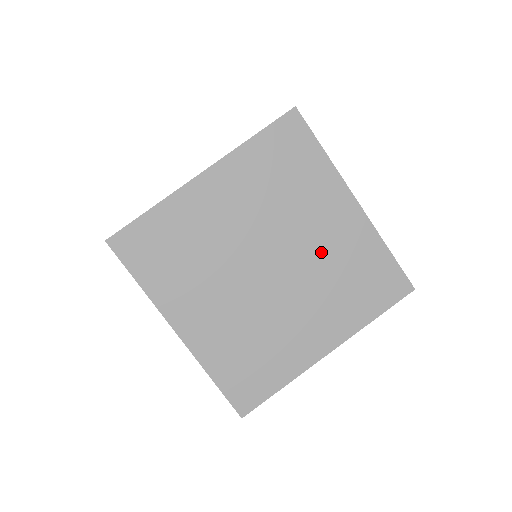
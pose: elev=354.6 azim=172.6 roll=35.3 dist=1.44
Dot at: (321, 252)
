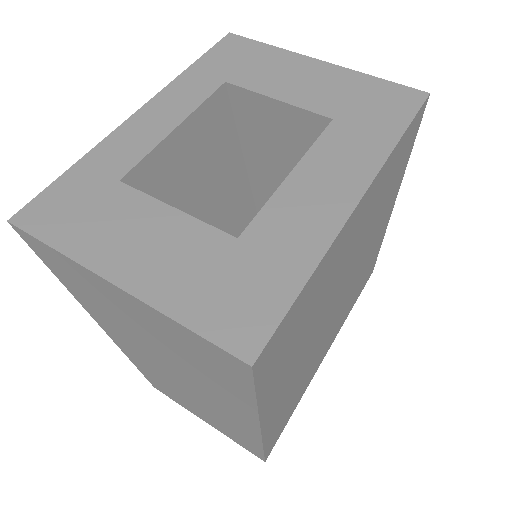
Dot at: (362, 265)
